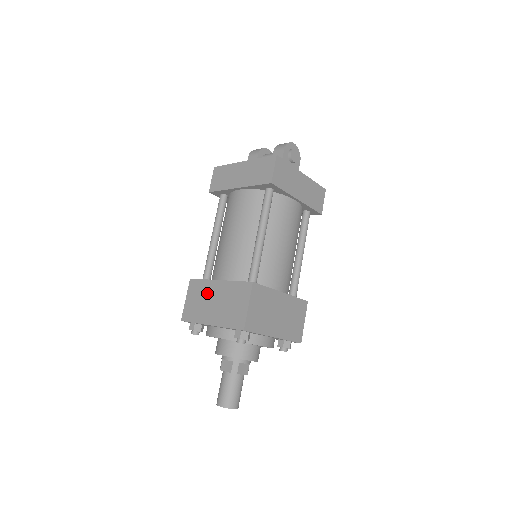
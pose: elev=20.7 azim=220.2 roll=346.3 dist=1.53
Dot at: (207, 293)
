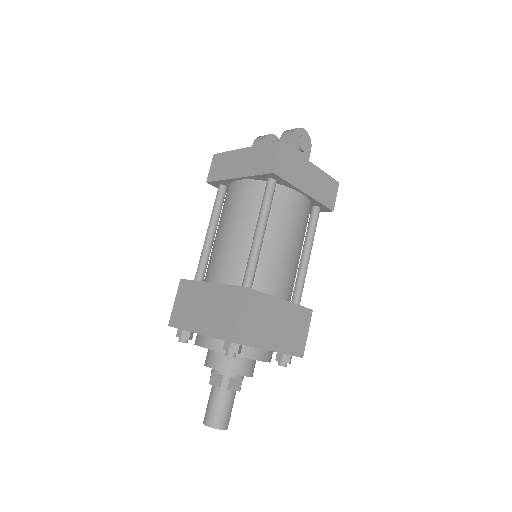
Dot at: (197, 296)
